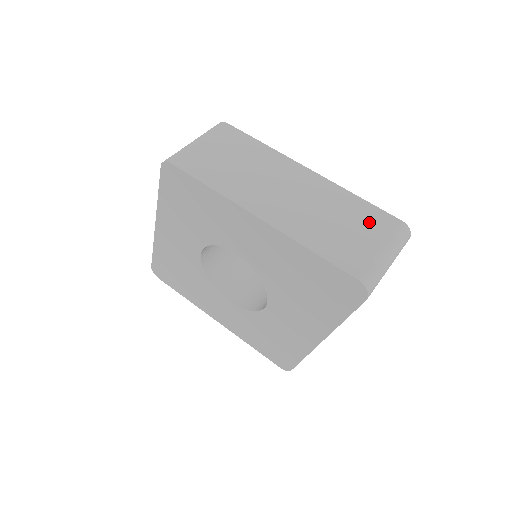
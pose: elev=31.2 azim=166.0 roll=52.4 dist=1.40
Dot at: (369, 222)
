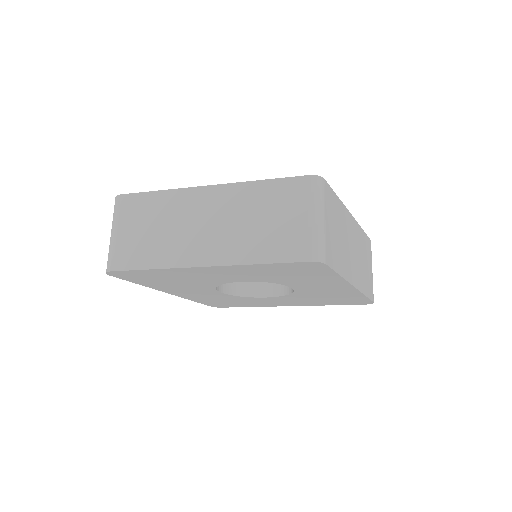
Dot at: (368, 252)
